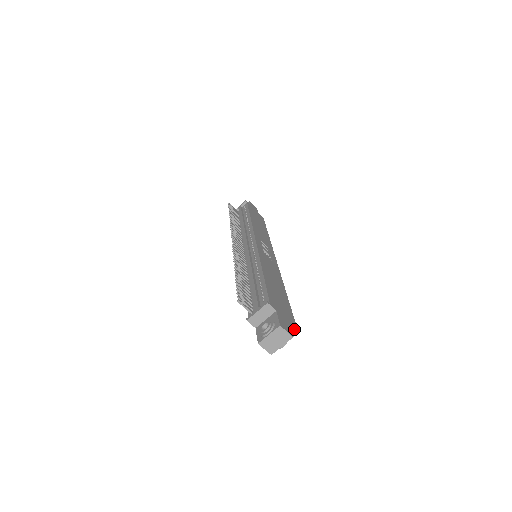
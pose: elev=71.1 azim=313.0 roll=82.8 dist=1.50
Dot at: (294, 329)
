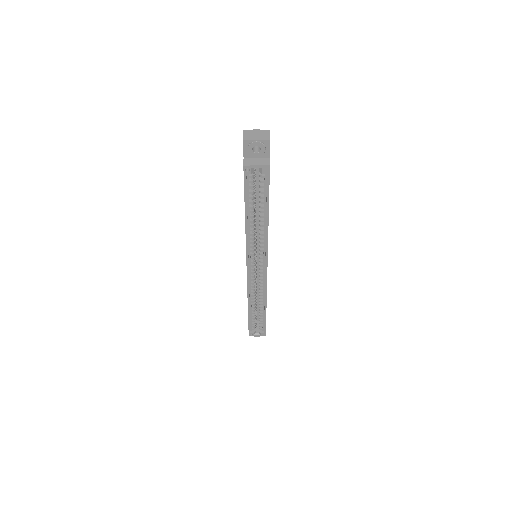
Dot at: (269, 162)
